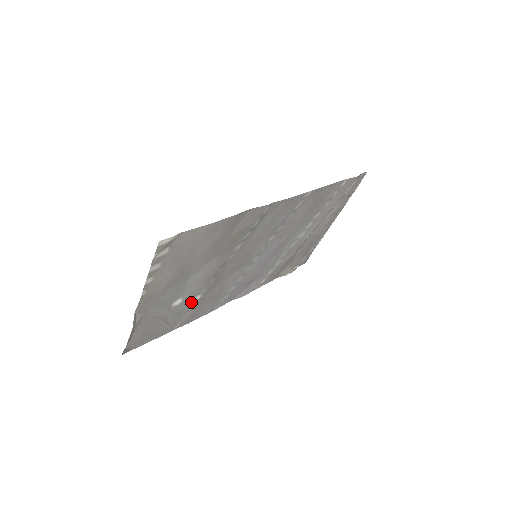
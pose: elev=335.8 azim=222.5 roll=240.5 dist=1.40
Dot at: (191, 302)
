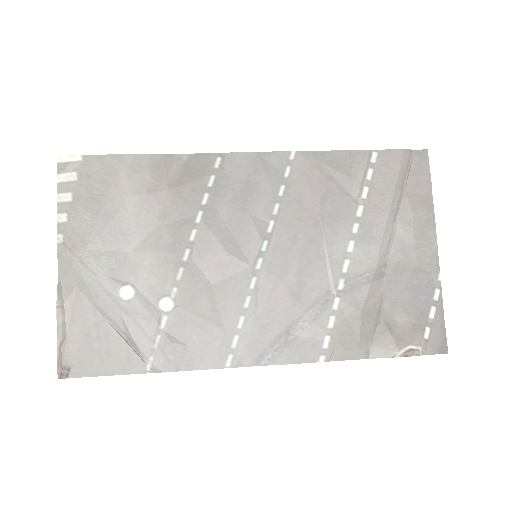
Dot at: (158, 310)
